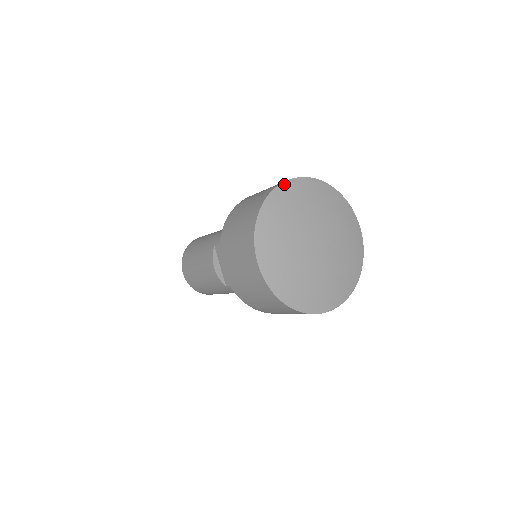
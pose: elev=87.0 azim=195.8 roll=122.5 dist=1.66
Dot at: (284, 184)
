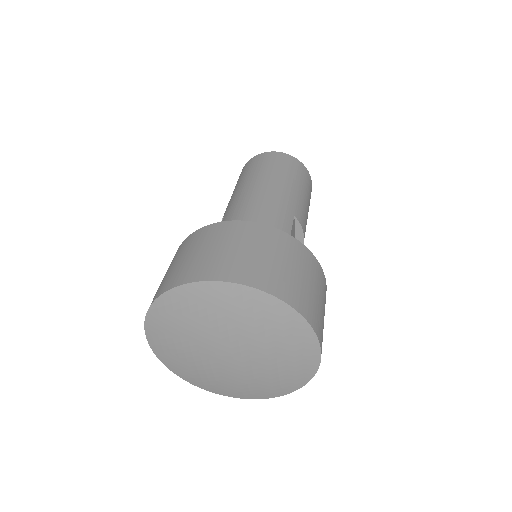
Dot at: (196, 284)
